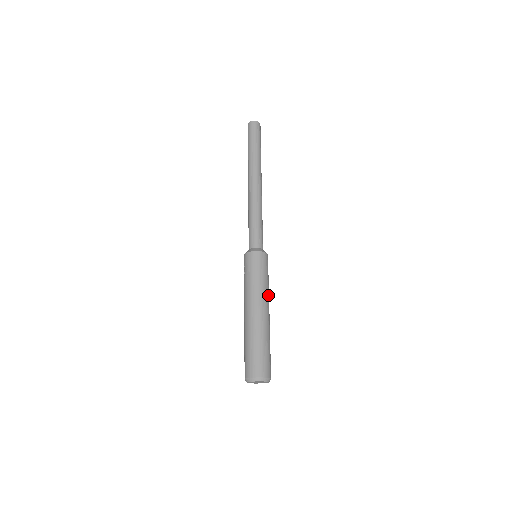
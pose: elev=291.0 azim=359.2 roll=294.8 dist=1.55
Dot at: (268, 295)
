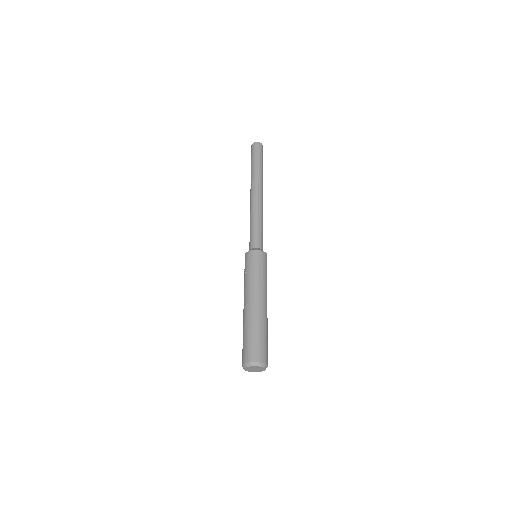
Dot at: (265, 289)
